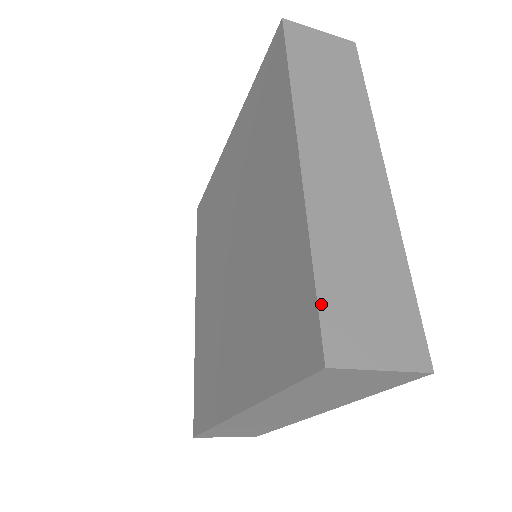
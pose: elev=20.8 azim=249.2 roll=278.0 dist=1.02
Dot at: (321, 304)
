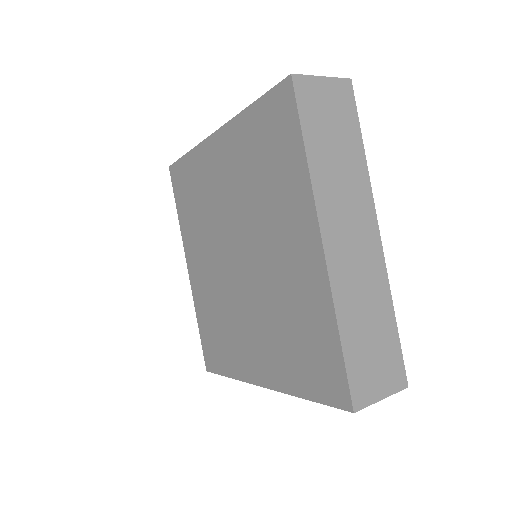
Dot at: (348, 370)
